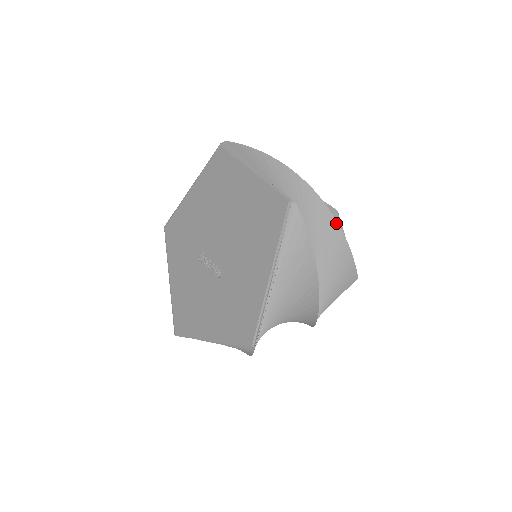
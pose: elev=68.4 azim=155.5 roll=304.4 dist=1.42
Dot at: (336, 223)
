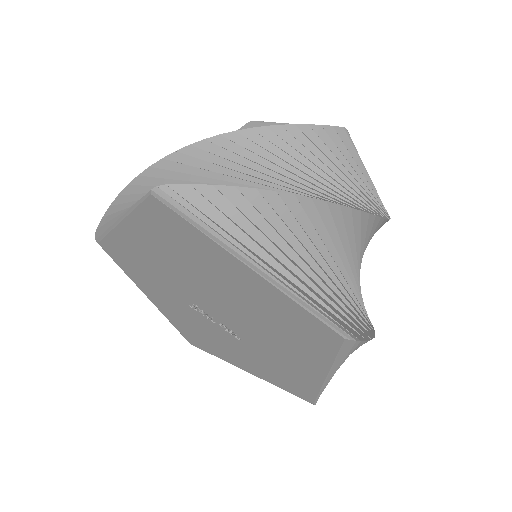
Dot at: (372, 217)
